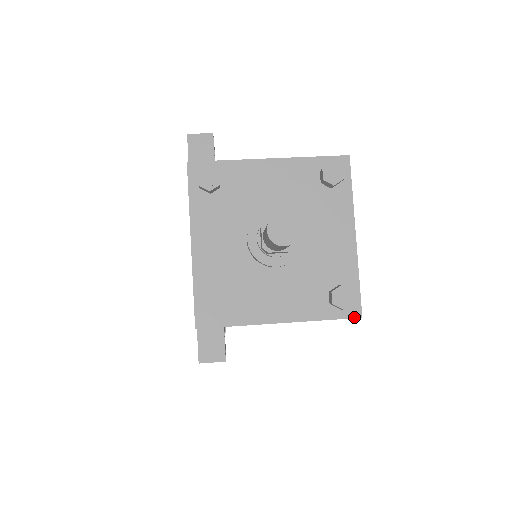
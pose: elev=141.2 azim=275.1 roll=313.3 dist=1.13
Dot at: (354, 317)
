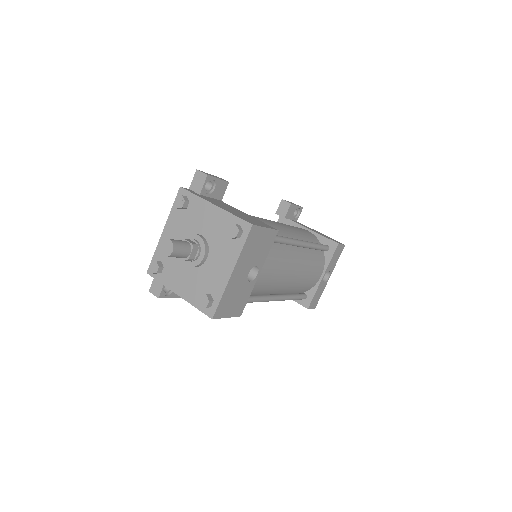
Dot at: (209, 316)
